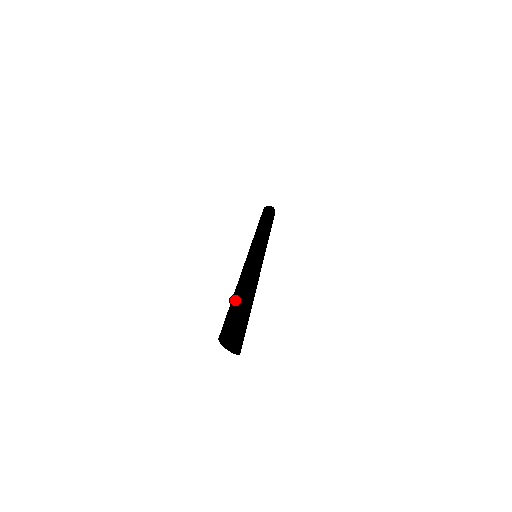
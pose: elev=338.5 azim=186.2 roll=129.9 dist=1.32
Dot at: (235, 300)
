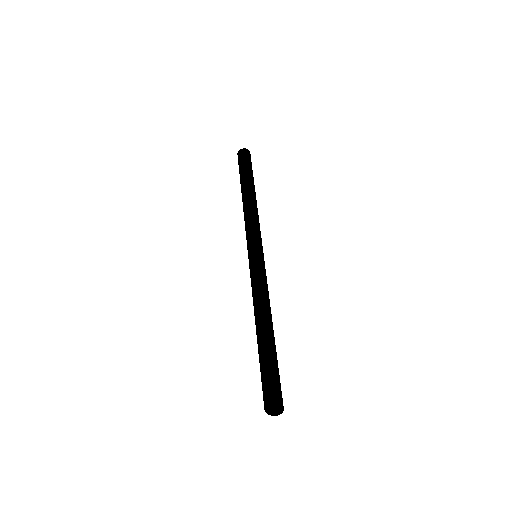
Dot at: occluded
